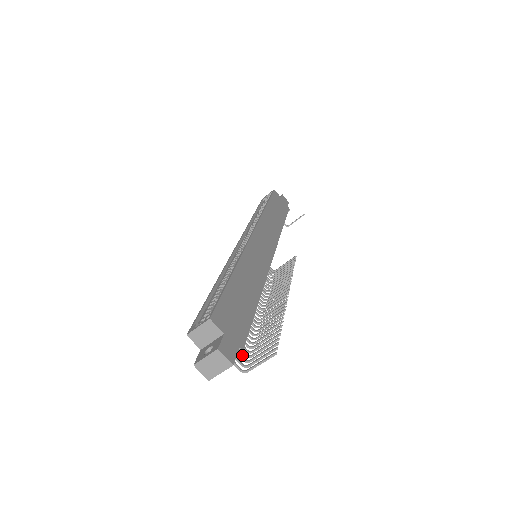
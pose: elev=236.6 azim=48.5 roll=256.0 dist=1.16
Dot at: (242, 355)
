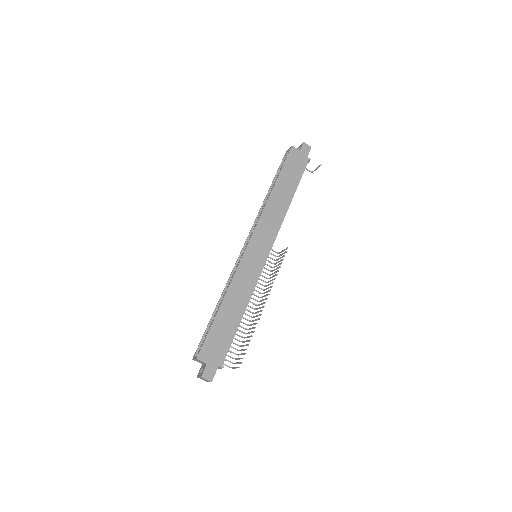
Dot at: occluded
